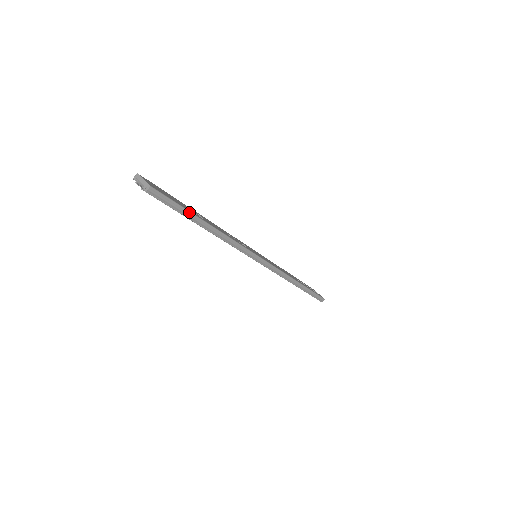
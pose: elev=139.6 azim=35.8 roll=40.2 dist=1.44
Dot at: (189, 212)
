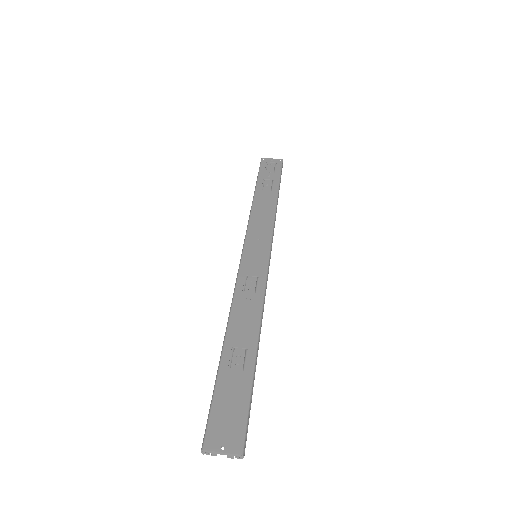
Dot at: (252, 383)
